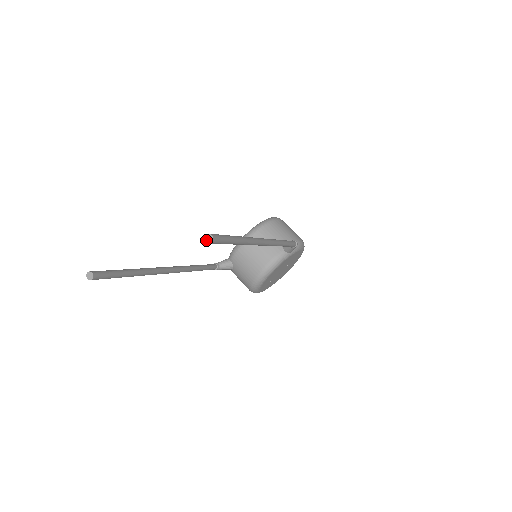
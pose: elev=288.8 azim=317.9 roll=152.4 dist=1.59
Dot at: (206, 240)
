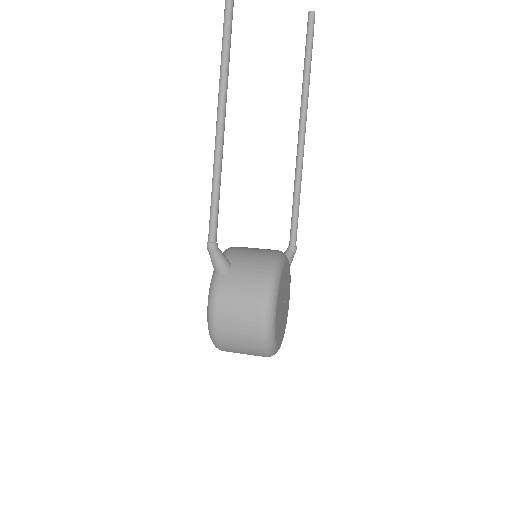
Dot at: (311, 11)
